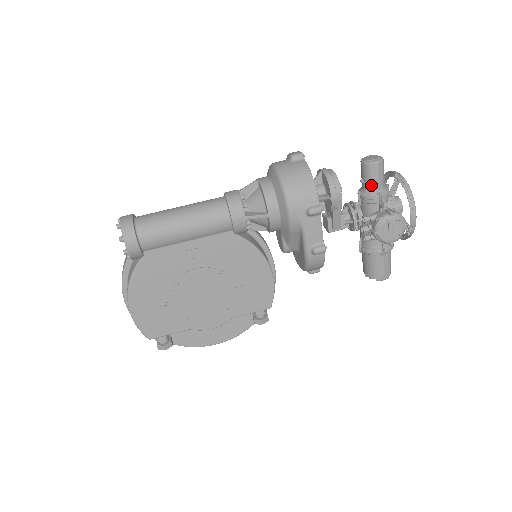
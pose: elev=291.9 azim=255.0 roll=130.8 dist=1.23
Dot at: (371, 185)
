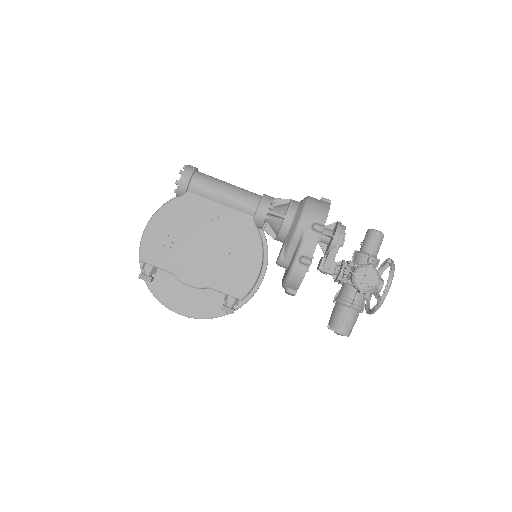
Dot at: (367, 247)
